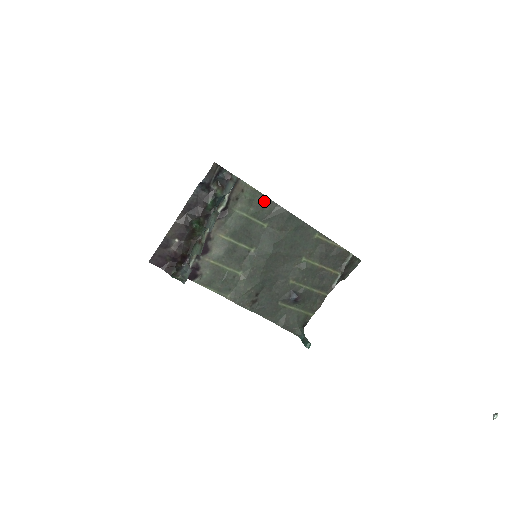
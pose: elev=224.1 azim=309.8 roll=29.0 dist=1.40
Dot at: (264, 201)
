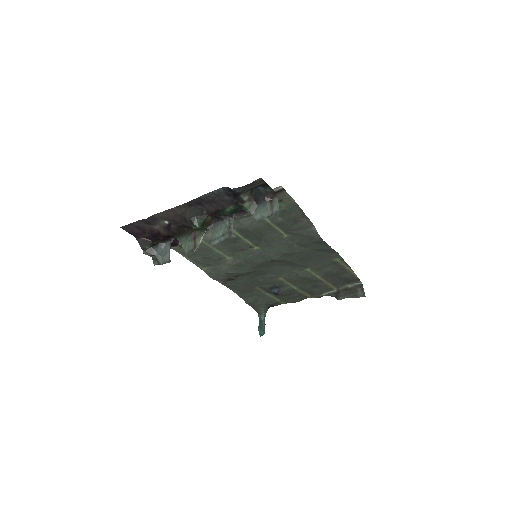
Dot at: (300, 218)
